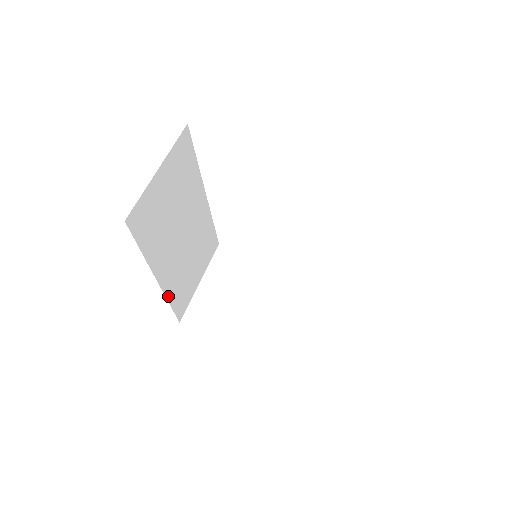
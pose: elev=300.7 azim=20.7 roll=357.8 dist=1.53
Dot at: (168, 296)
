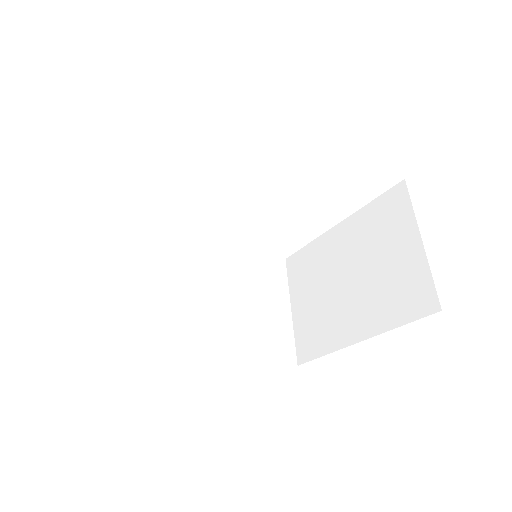
Dot at: (244, 356)
